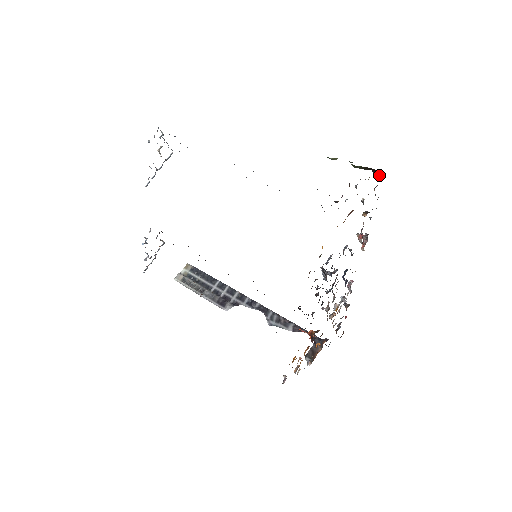
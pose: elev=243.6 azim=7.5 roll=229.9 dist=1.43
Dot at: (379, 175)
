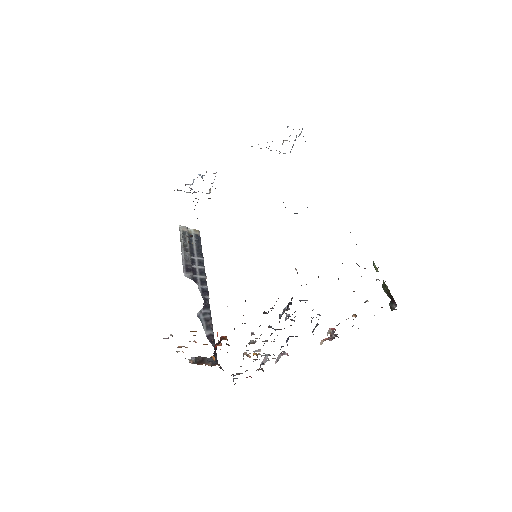
Dot at: (393, 307)
